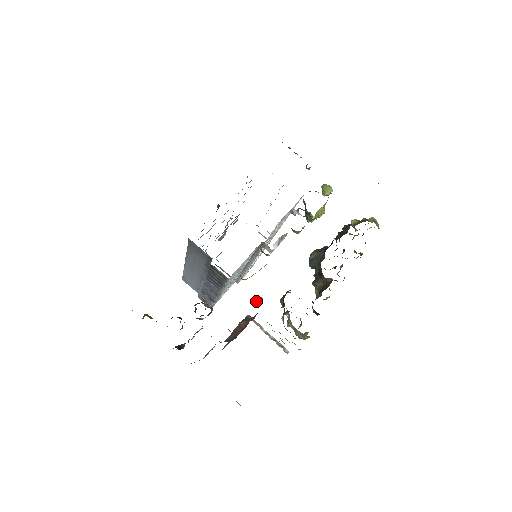
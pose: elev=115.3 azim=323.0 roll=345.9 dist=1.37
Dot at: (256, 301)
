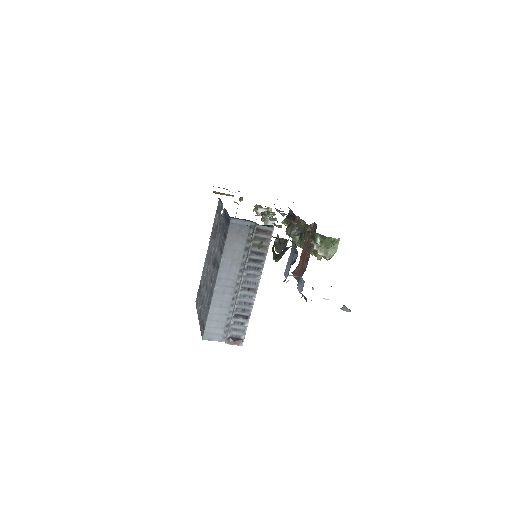
Dot at: (296, 240)
